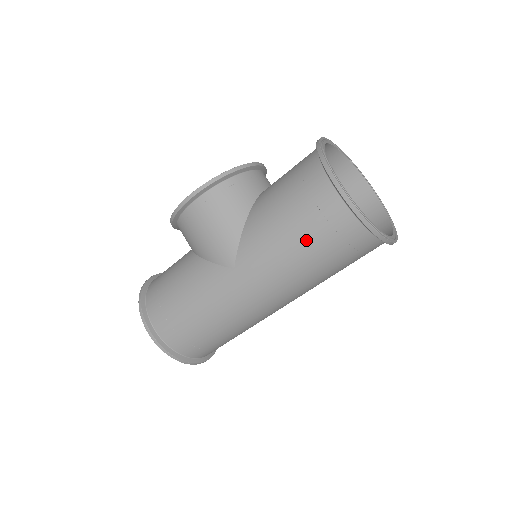
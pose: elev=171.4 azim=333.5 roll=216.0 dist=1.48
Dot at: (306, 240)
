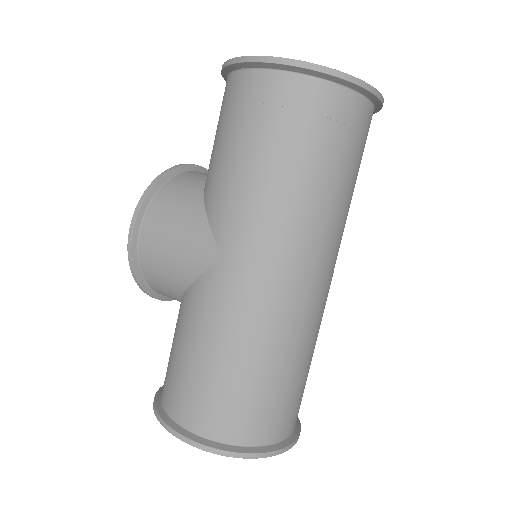
Dot at: (271, 148)
